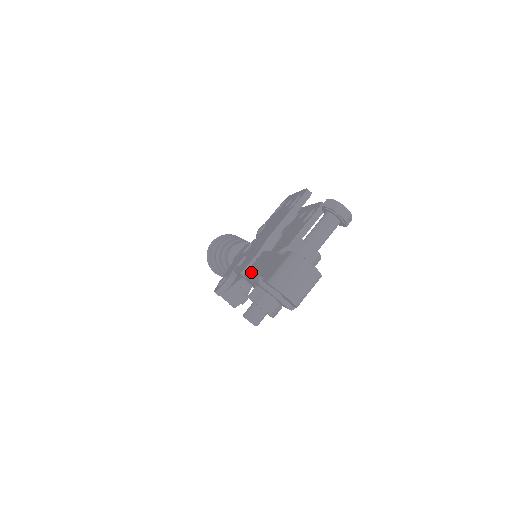
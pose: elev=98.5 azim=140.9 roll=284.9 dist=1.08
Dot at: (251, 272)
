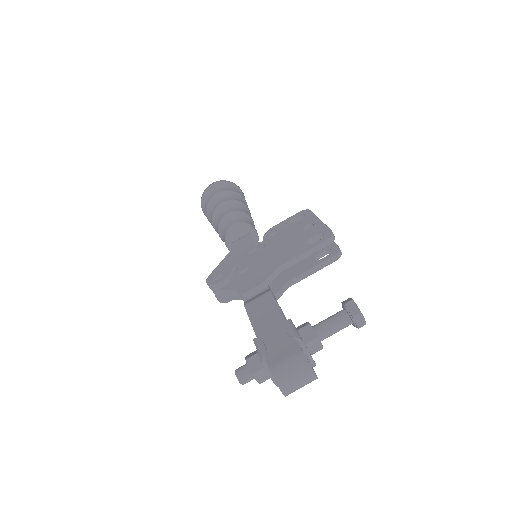
Dot at: (253, 316)
